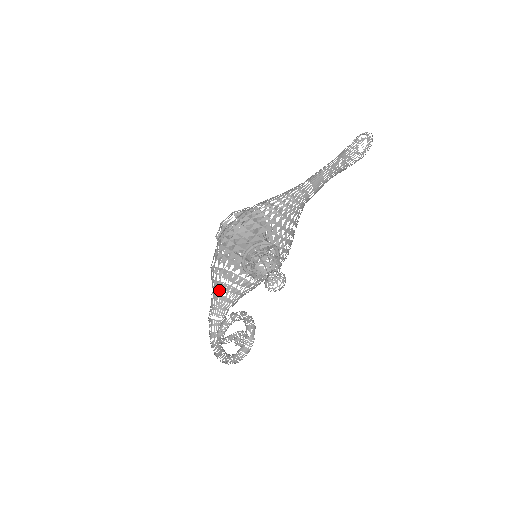
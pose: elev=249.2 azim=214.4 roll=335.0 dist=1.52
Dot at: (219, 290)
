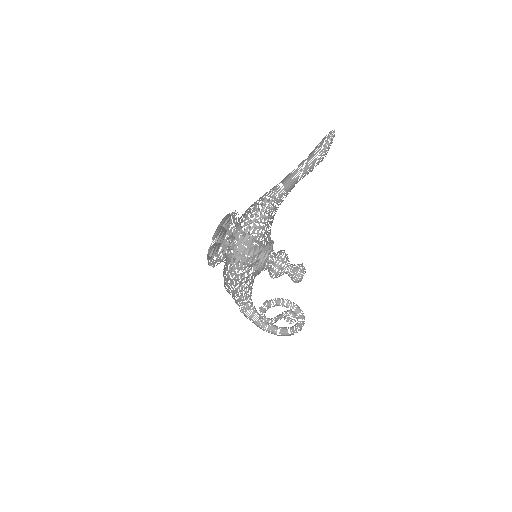
Dot at: (243, 297)
